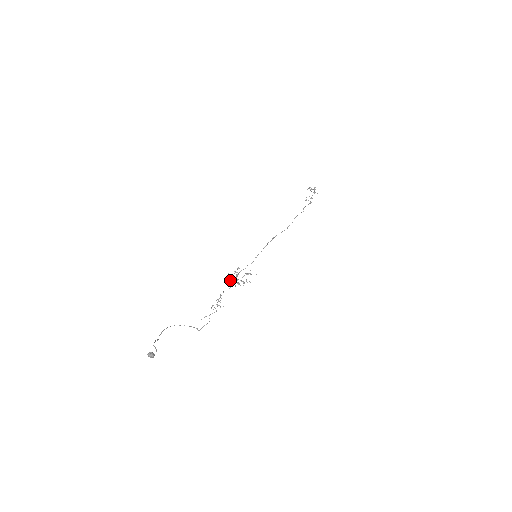
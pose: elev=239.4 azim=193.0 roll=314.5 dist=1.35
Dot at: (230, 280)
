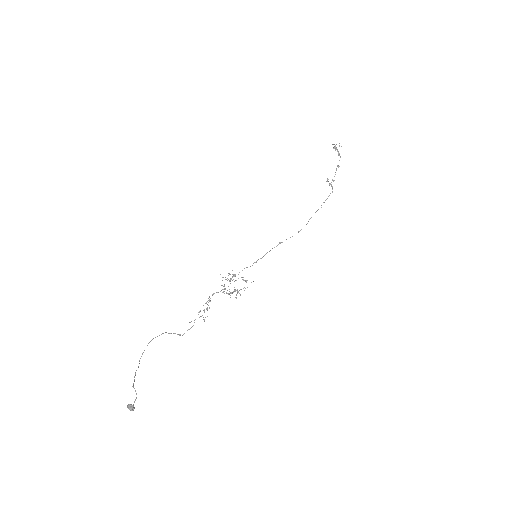
Dot at: occluded
